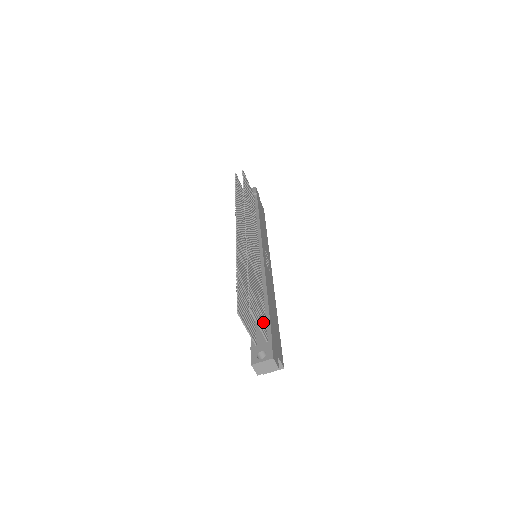
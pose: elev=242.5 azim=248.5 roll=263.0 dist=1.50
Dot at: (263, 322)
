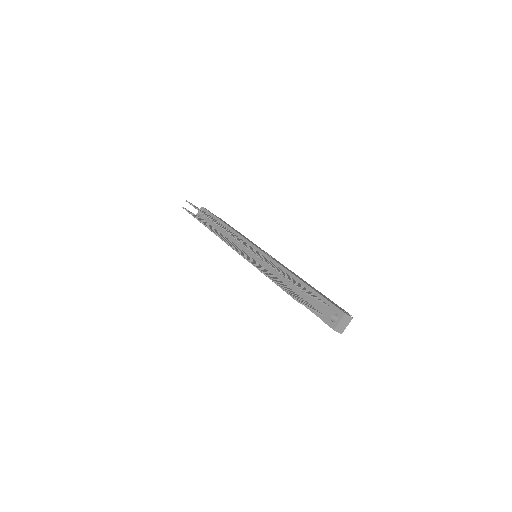
Dot at: occluded
